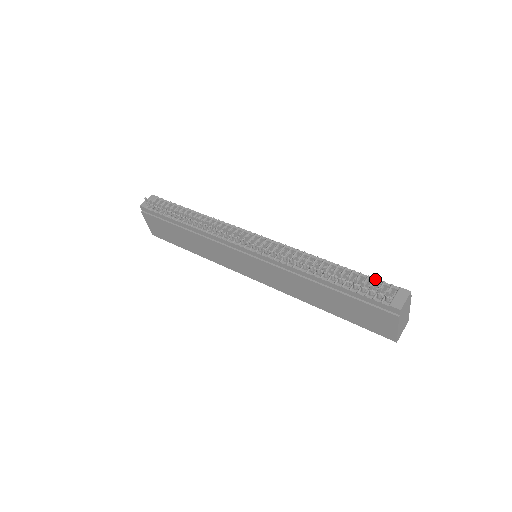
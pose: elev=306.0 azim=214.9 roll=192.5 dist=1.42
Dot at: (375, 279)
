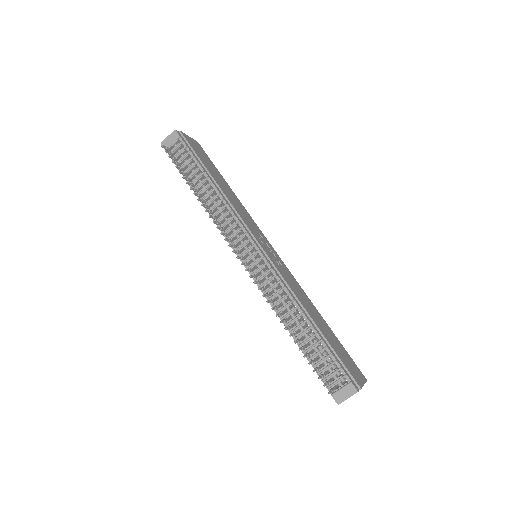
Dot at: (335, 361)
